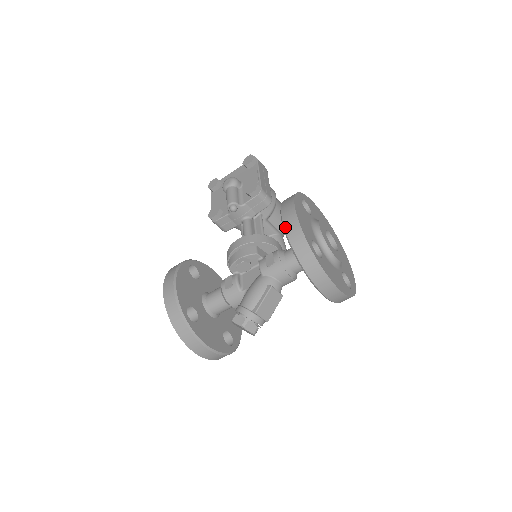
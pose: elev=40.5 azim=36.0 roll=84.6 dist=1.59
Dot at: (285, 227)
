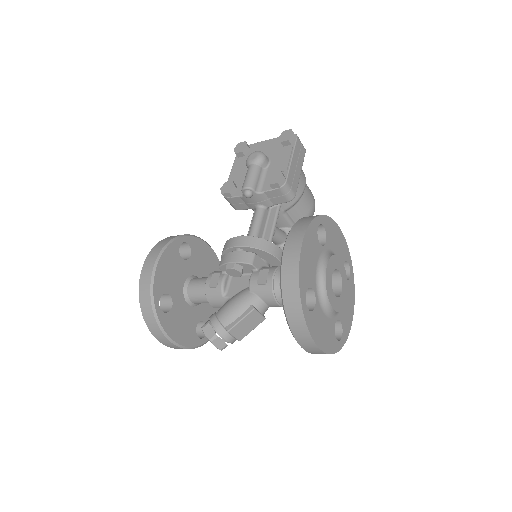
Dot at: (282, 264)
